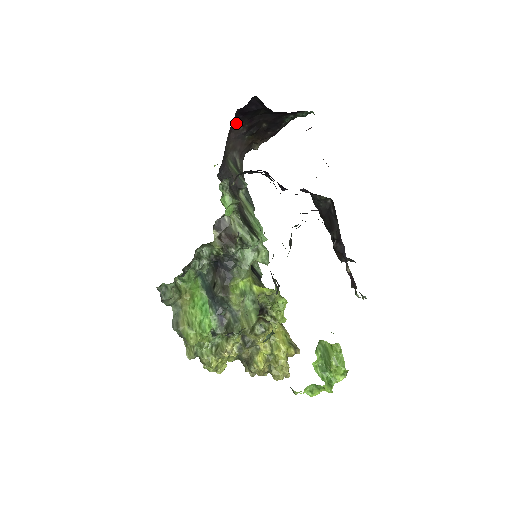
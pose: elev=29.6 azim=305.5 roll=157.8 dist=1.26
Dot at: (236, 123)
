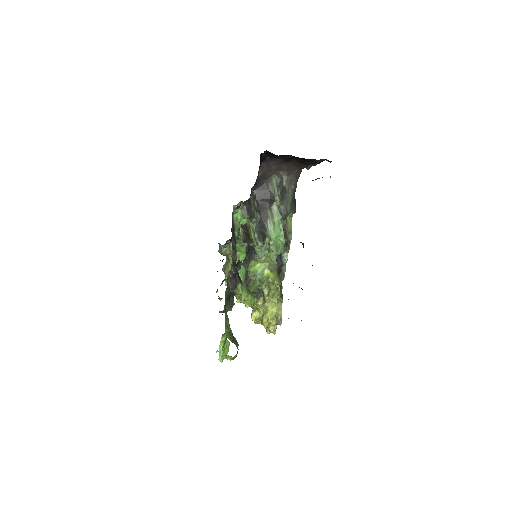
Dot at: (271, 157)
